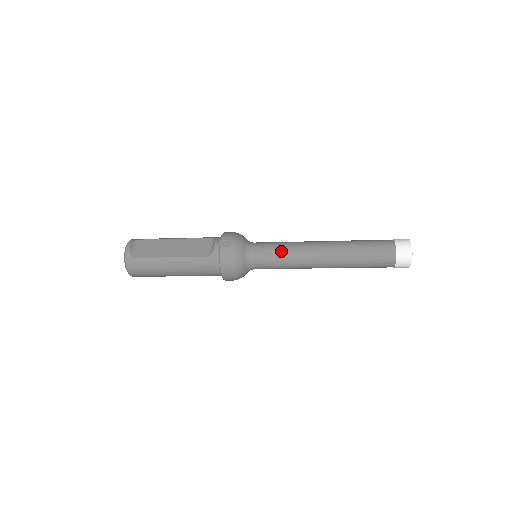
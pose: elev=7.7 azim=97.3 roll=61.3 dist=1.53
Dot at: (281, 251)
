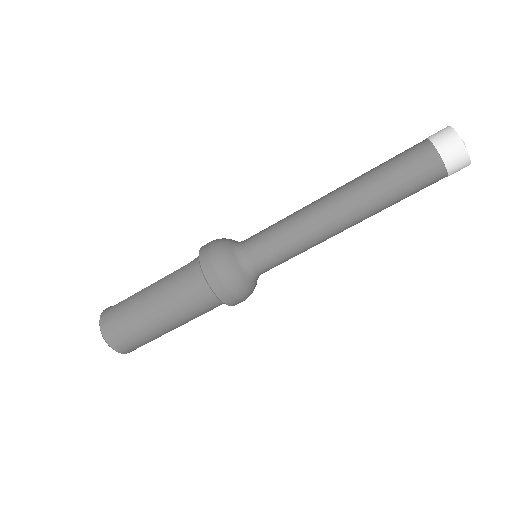
Dot at: (278, 221)
